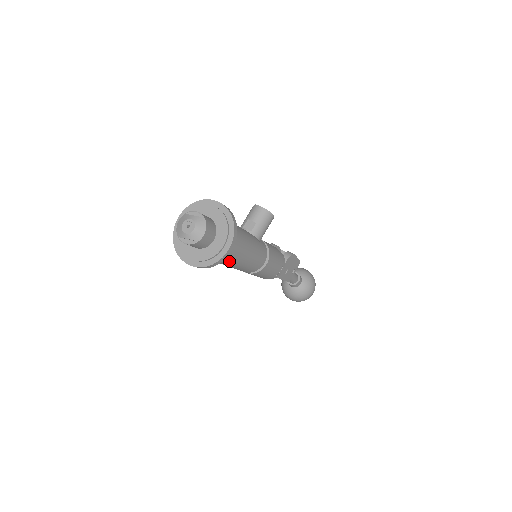
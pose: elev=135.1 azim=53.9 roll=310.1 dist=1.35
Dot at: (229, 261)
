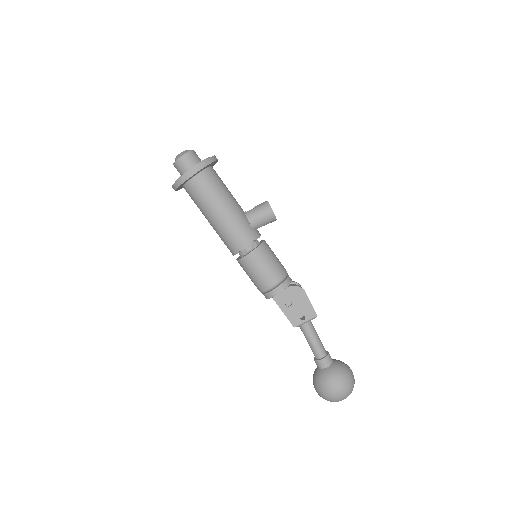
Dot at: (204, 207)
